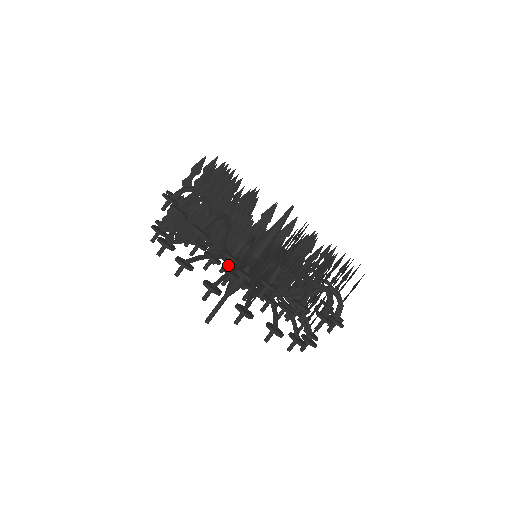
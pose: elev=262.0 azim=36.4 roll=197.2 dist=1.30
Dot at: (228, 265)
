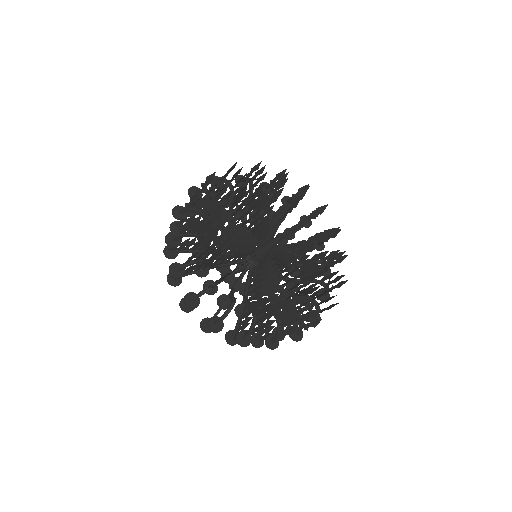
Dot at: occluded
